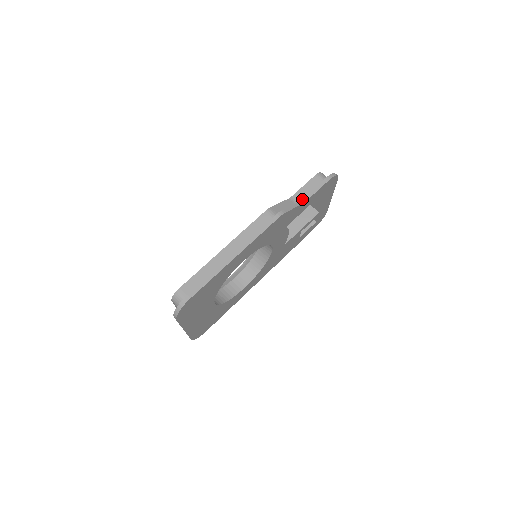
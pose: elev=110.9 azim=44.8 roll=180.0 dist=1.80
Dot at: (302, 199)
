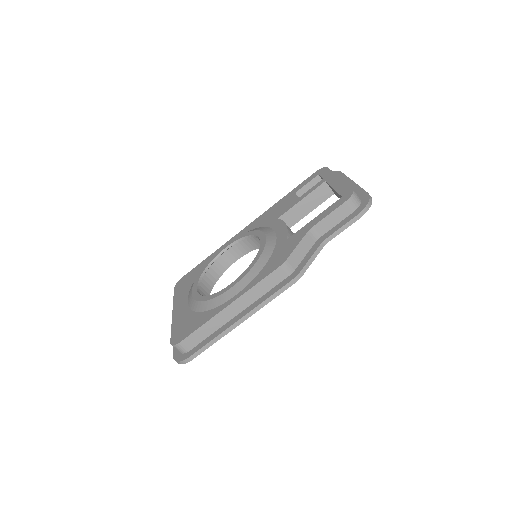
Dot at: (323, 240)
